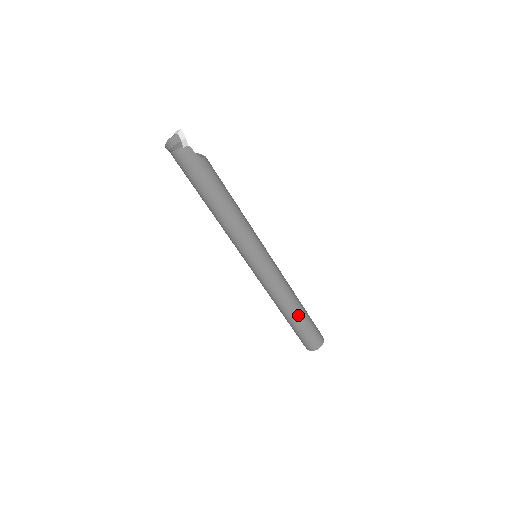
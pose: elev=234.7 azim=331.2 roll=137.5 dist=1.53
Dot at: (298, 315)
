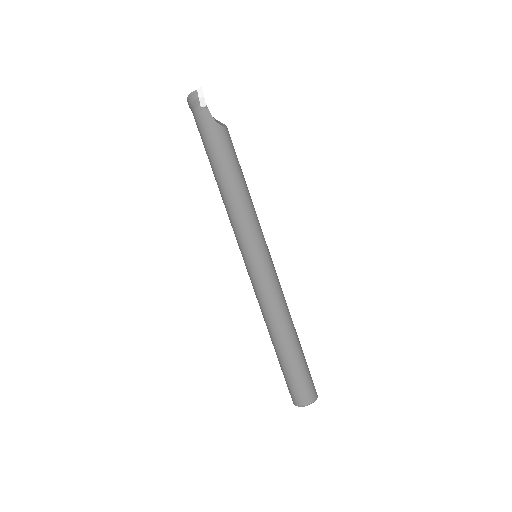
Dot at: (286, 348)
